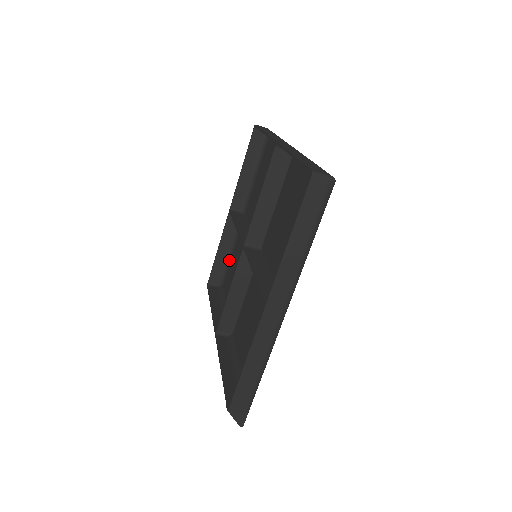
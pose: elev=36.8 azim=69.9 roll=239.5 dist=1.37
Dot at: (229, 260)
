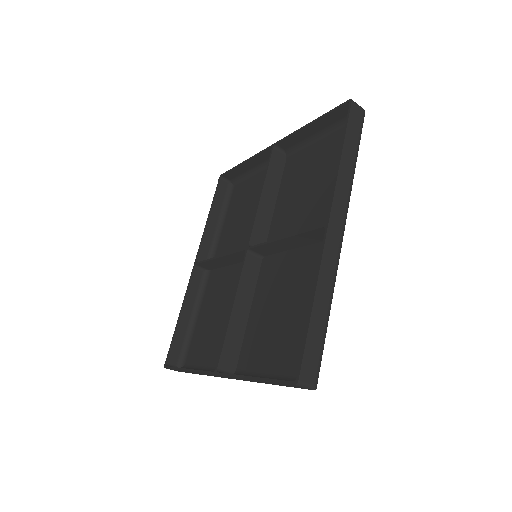
Dot at: (251, 175)
